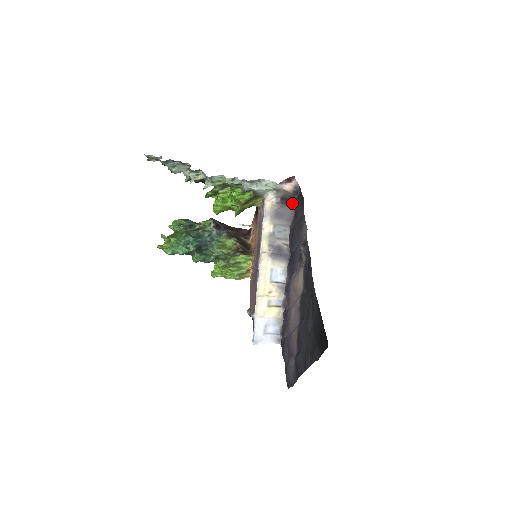
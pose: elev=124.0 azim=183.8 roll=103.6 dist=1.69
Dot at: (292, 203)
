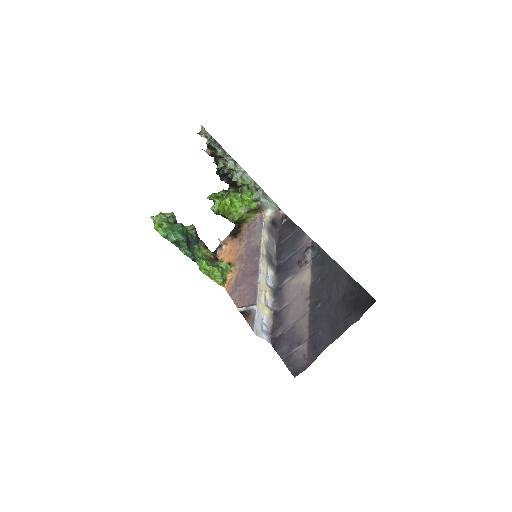
Dot at: (278, 227)
